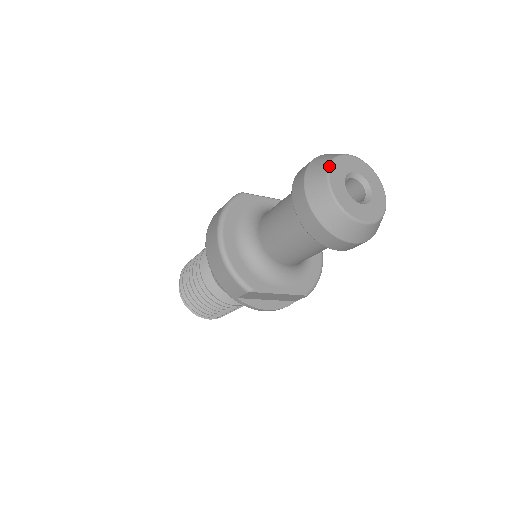
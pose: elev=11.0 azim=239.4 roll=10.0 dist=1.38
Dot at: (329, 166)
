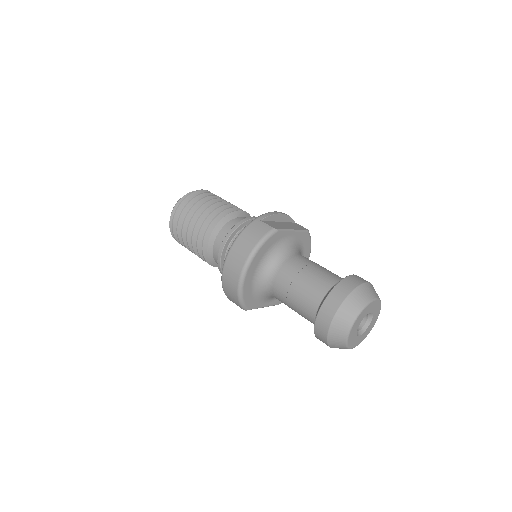
Dot at: (358, 316)
